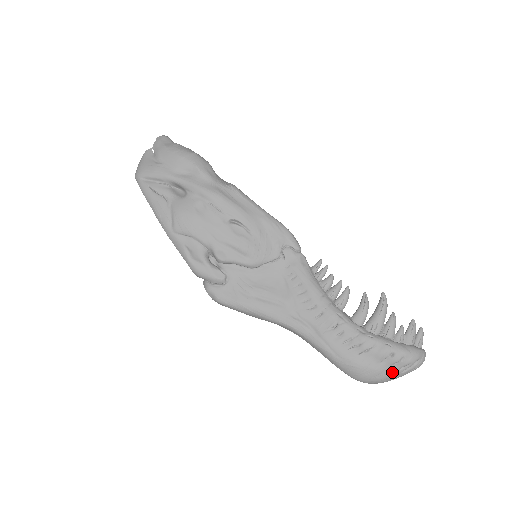
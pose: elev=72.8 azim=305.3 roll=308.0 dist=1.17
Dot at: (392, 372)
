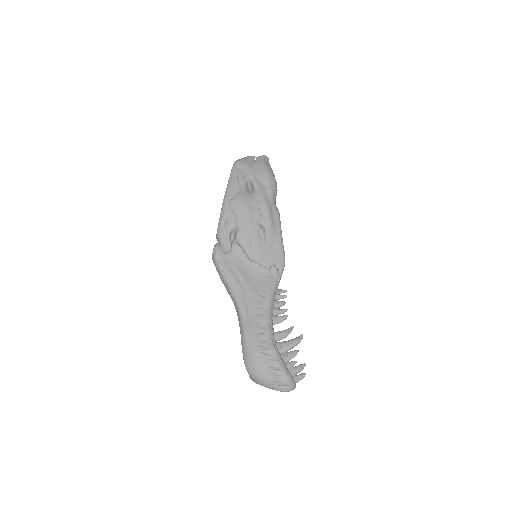
Dot at: (269, 379)
